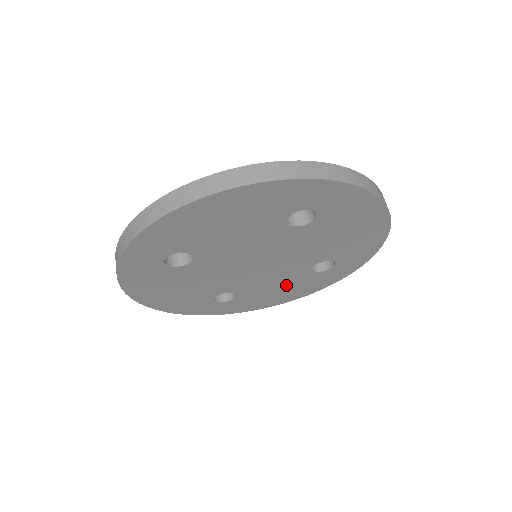
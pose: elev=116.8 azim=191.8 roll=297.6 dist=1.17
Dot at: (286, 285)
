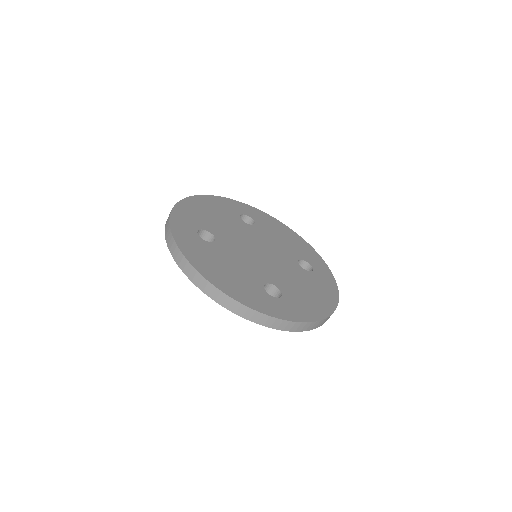
Dot at: occluded
